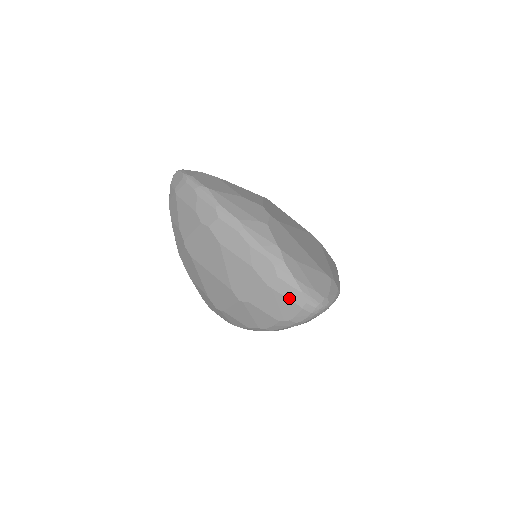
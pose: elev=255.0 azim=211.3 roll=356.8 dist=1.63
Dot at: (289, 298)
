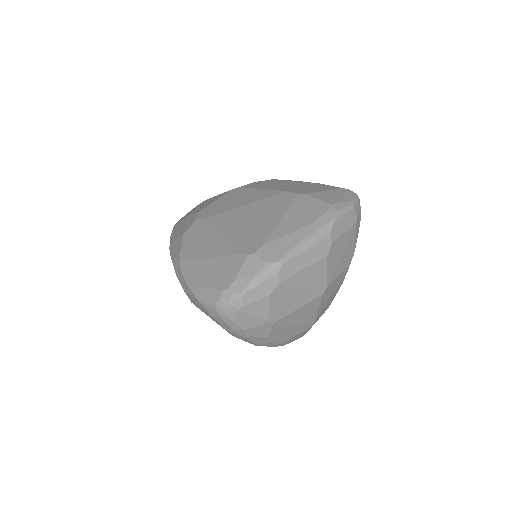
Dot at: (201, 309)
